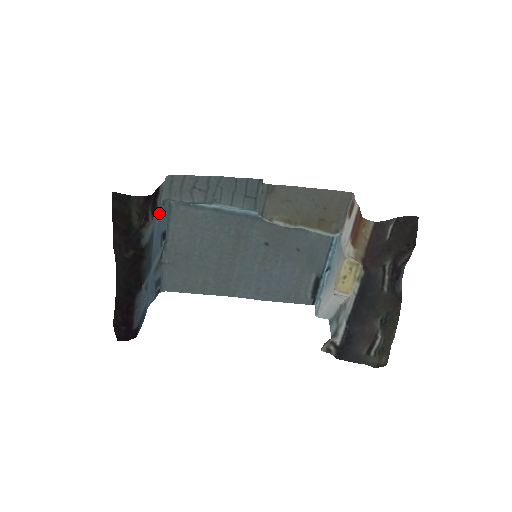
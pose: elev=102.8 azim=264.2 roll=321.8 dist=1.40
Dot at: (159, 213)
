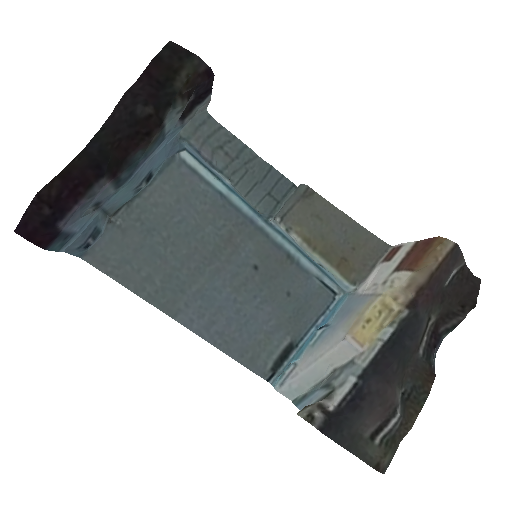
Dot at: (172, 138)
